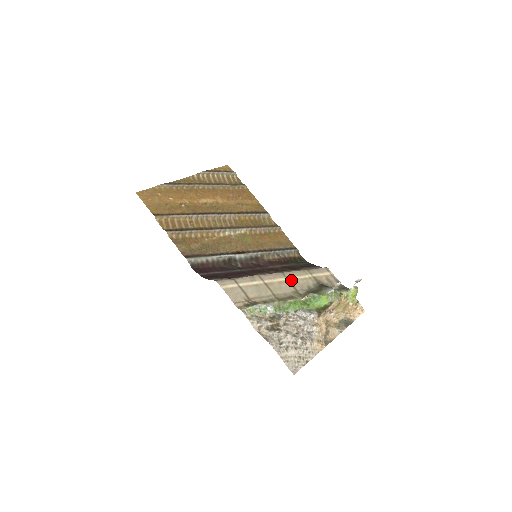
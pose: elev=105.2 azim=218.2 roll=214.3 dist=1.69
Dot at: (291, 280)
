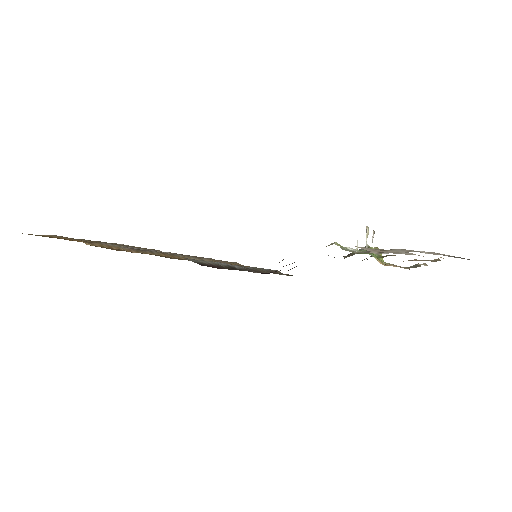
Dot at: occluded
